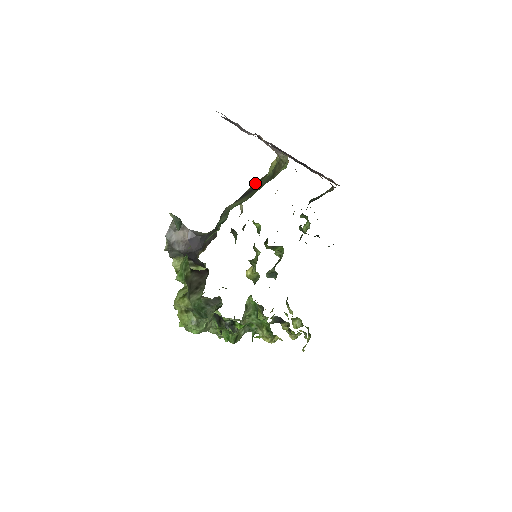
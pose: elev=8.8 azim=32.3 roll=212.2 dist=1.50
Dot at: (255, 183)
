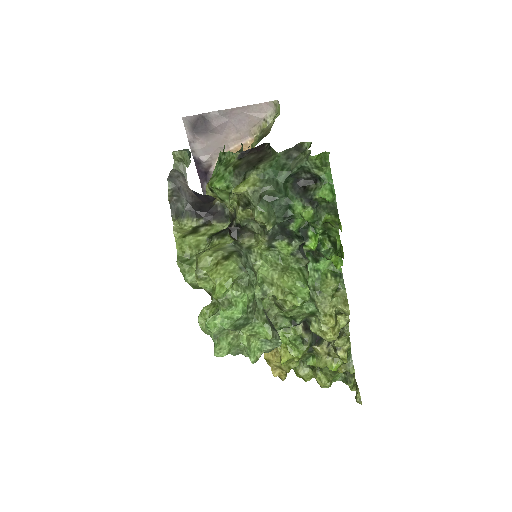
Dot at: occluded
